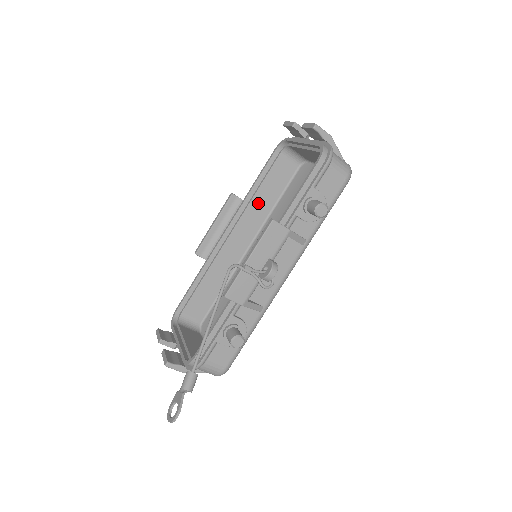
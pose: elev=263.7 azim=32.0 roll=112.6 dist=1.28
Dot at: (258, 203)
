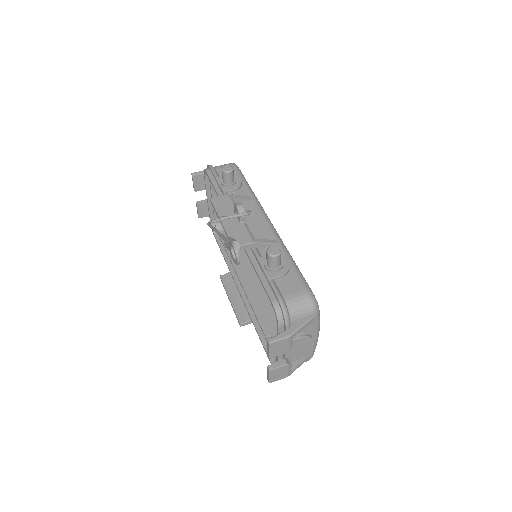
Dot at: occluded
